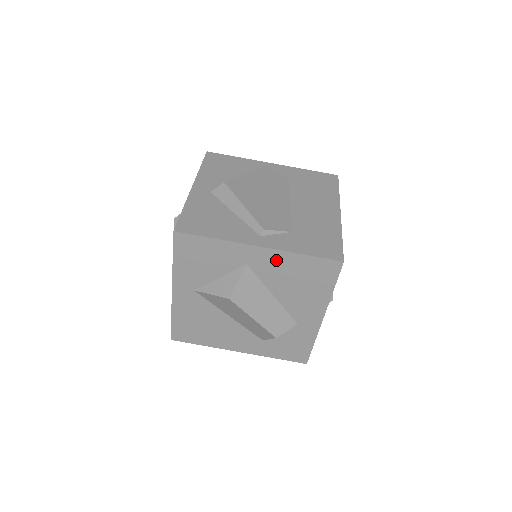
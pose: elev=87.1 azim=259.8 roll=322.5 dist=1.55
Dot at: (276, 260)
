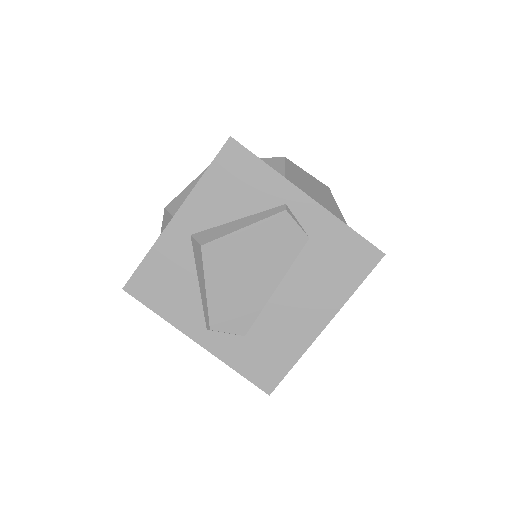
Dot at: occluded
